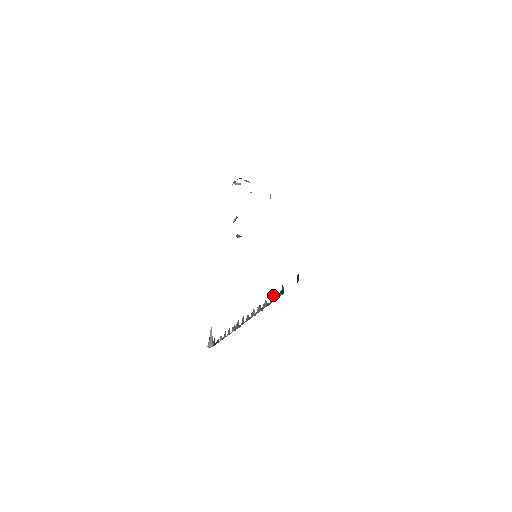
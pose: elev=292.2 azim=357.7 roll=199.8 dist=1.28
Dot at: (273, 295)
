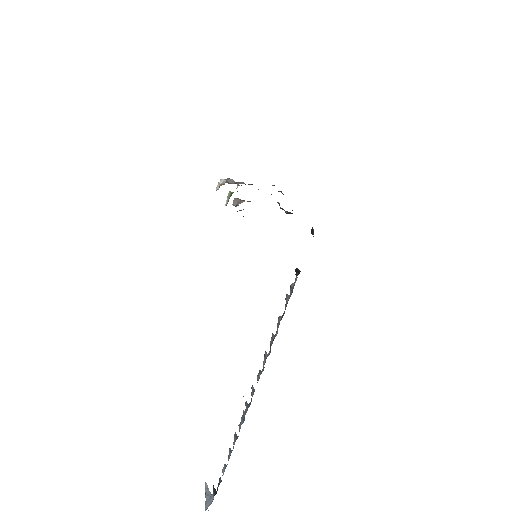
Dot at: (287, 295)
